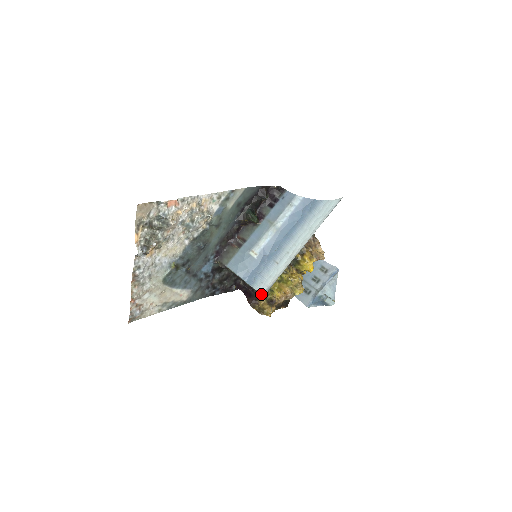
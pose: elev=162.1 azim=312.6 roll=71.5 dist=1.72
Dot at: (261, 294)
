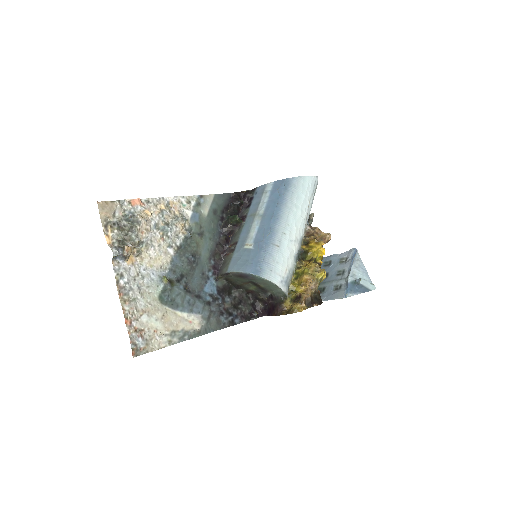
Dot at: (280, 291)
